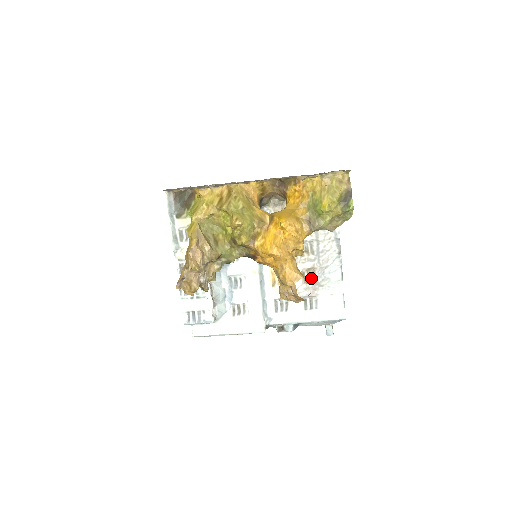
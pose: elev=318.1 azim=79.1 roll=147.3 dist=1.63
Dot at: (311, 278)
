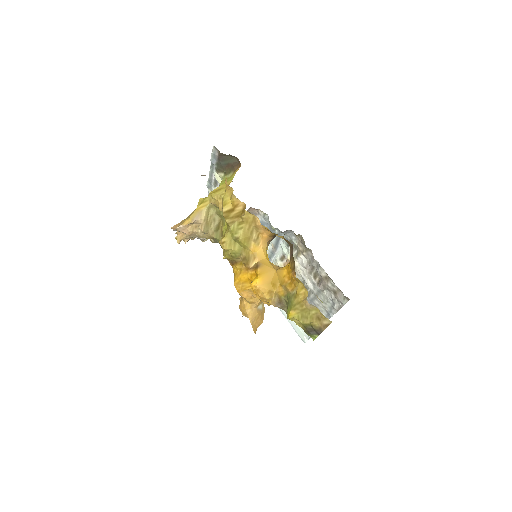
Dot at: occluded
